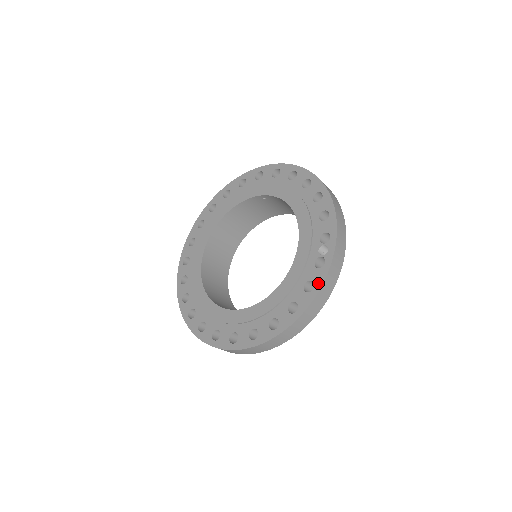
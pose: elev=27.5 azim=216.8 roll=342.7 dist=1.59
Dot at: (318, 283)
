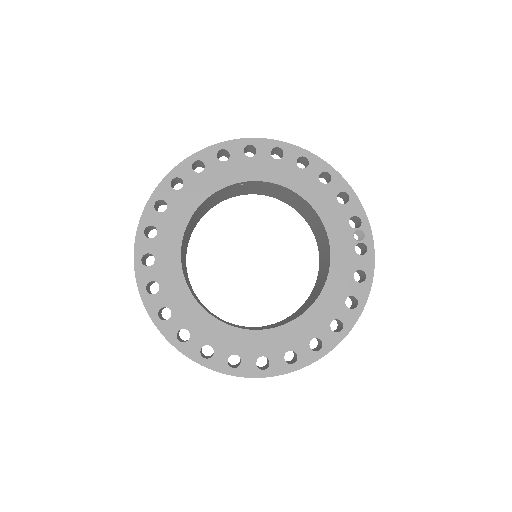
Dot at: (369, 270)
